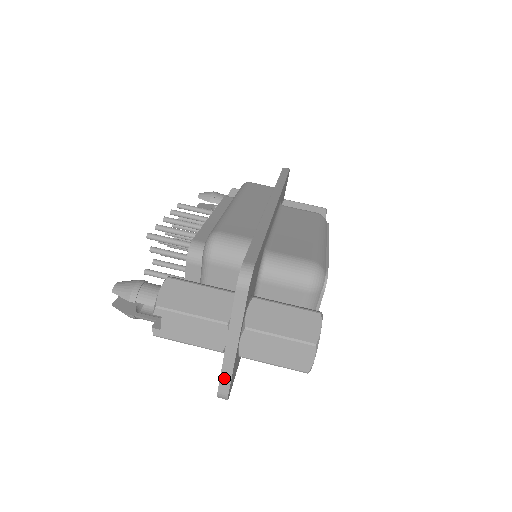
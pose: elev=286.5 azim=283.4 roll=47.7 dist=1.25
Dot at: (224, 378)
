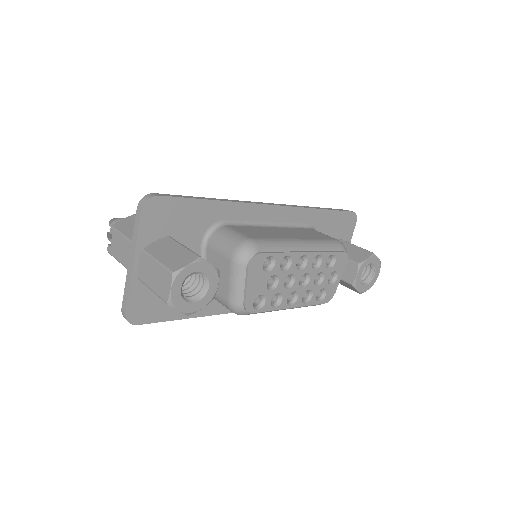
Dot at: (125, 295)
